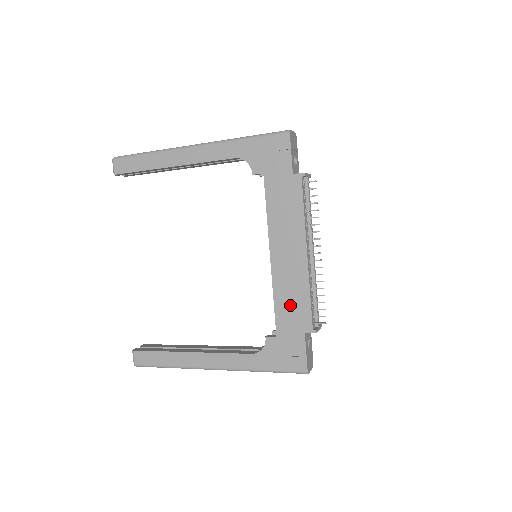
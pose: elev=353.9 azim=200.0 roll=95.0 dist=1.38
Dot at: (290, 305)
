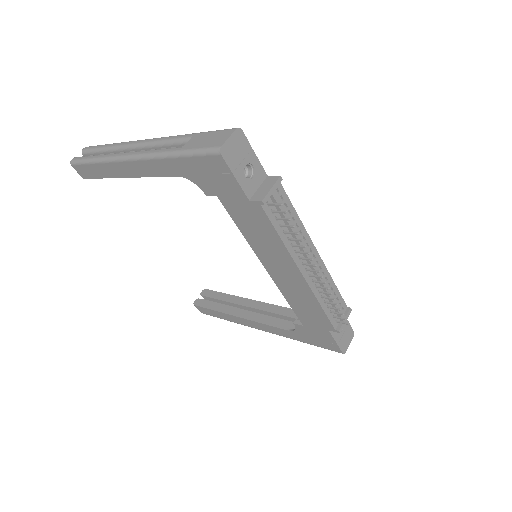
Dot at: (305, 309)
